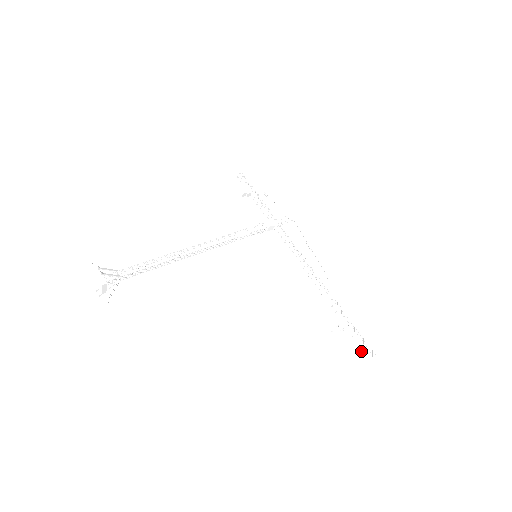
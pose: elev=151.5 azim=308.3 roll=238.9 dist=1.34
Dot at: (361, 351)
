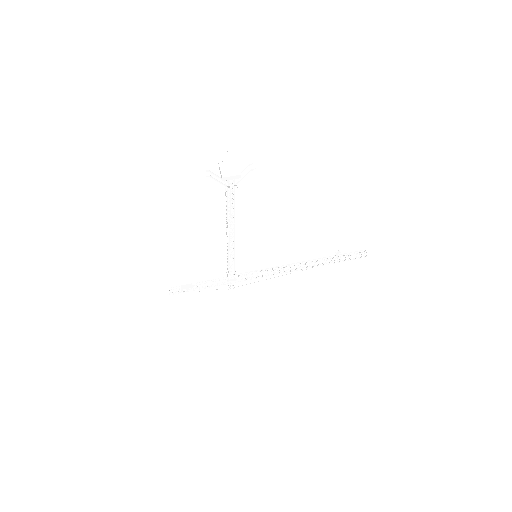
Dot at: occluded
